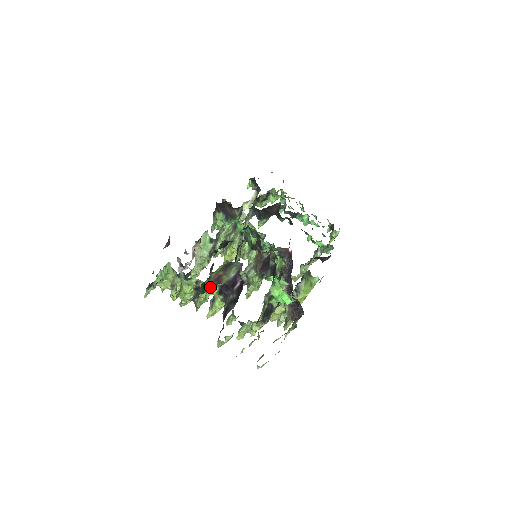
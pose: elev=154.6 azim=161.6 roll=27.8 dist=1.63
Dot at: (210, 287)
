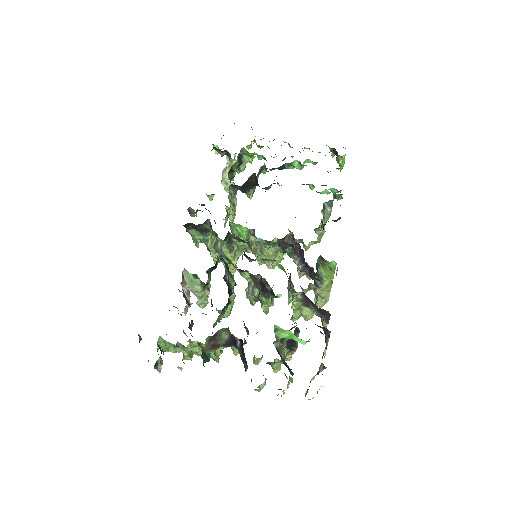
Dot at: (212, 351)
